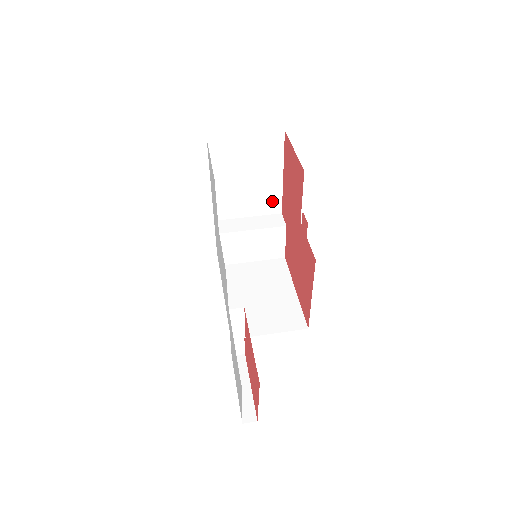
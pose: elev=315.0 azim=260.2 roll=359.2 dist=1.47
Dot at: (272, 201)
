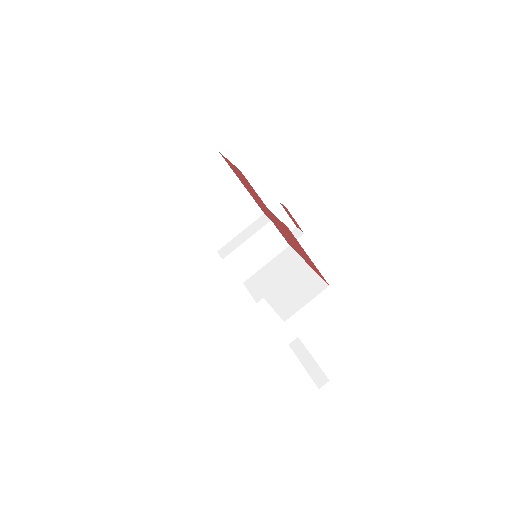
Dot at: (250, 209)
